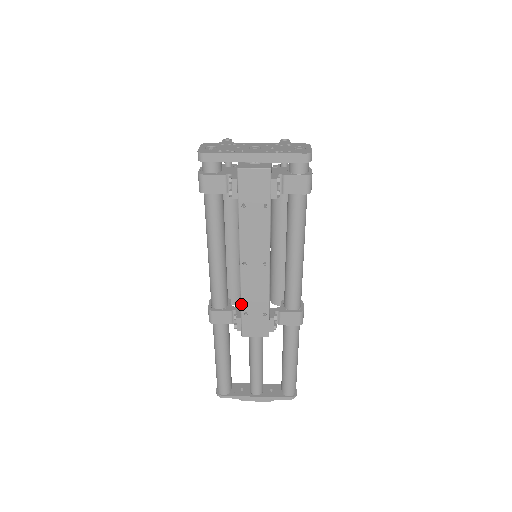
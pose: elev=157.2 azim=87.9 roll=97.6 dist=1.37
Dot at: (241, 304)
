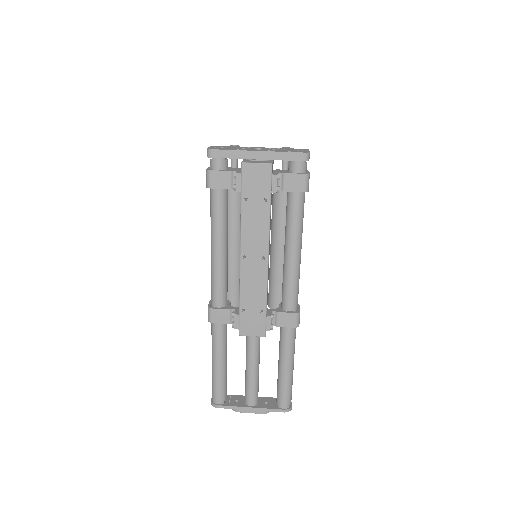
Dot at: (240, 300)
